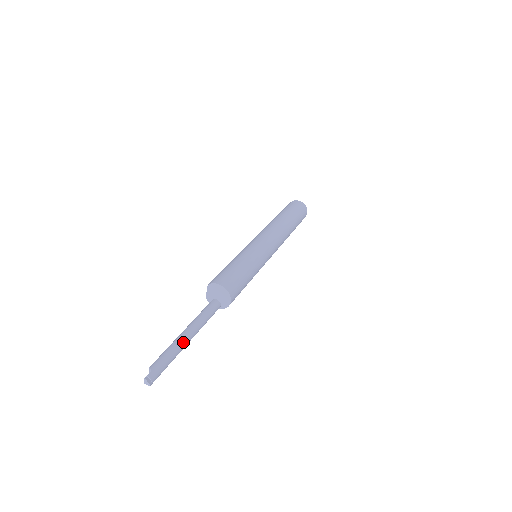
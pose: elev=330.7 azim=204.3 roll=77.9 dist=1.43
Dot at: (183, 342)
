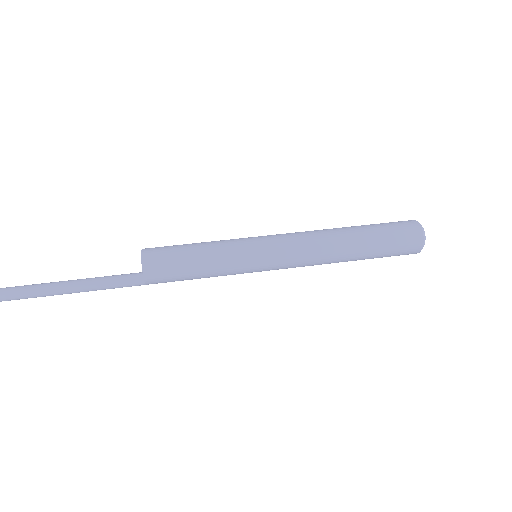
Dot at: (59, 283)
